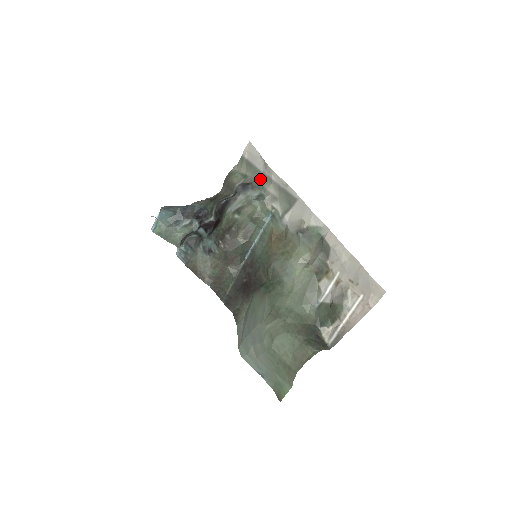
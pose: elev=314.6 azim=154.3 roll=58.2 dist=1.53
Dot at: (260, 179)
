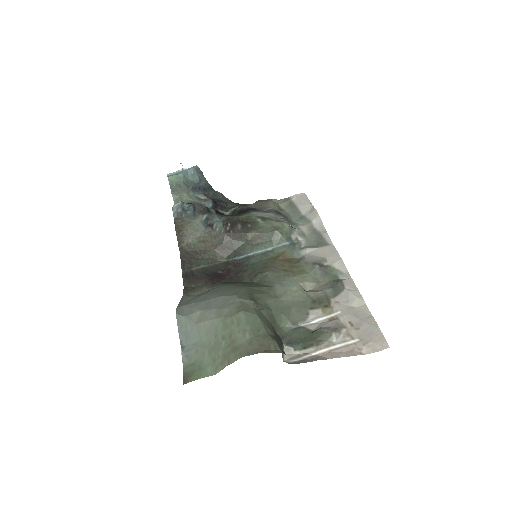
Dot at: (296, 218)
